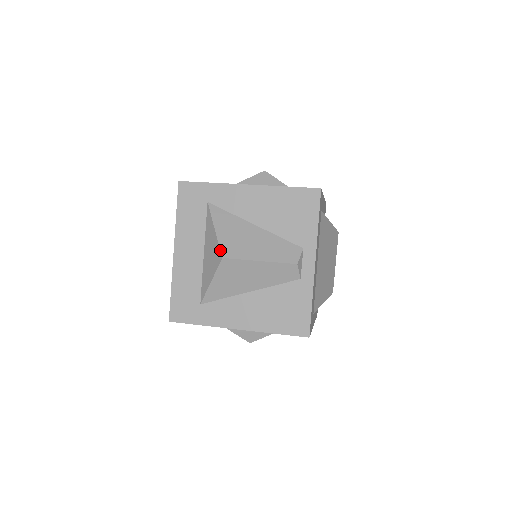
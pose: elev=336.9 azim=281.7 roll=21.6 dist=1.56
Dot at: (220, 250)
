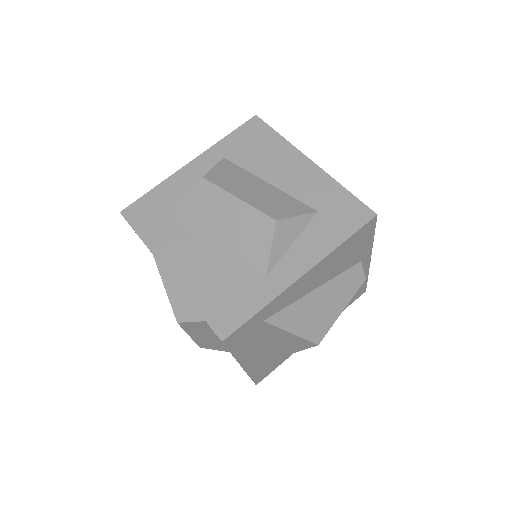
Dot at: (312, 343)
